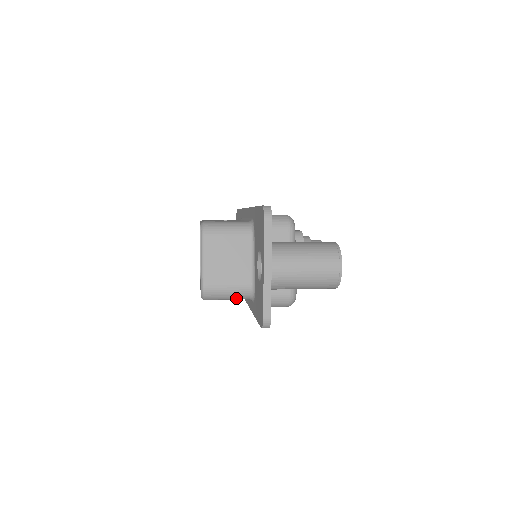
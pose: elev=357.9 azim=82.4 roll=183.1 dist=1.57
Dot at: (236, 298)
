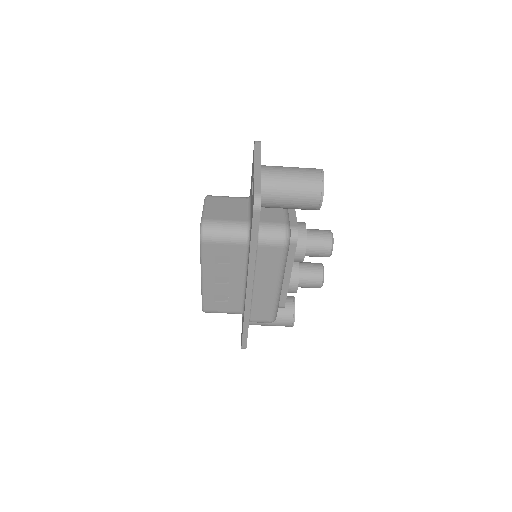
Dot at: (233, 237)
